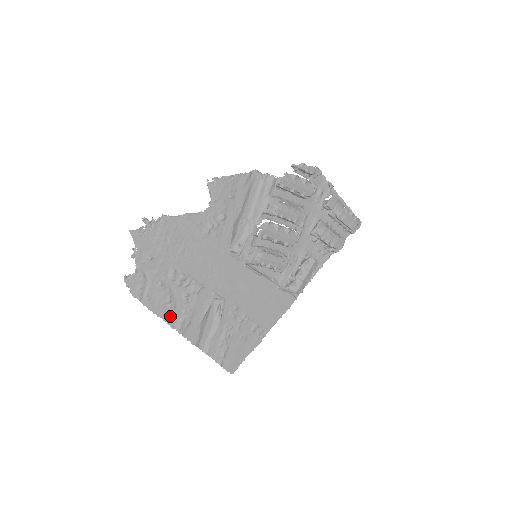
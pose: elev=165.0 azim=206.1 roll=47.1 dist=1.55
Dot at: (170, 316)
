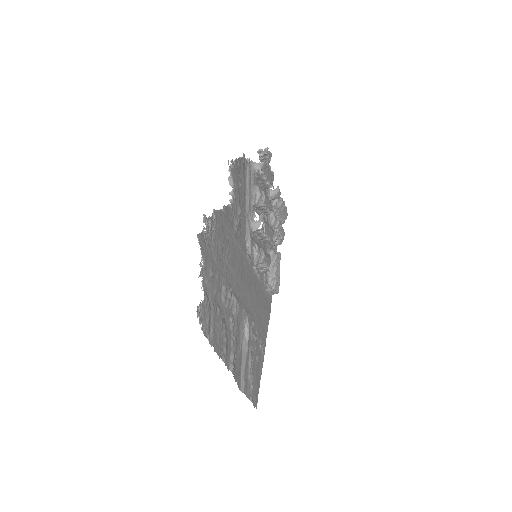
Dot at: (226, 353)
